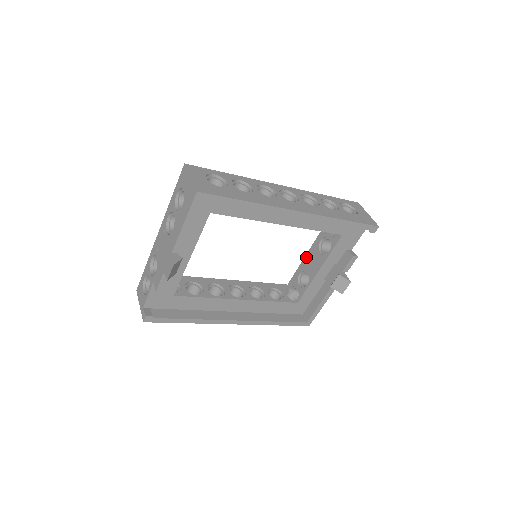
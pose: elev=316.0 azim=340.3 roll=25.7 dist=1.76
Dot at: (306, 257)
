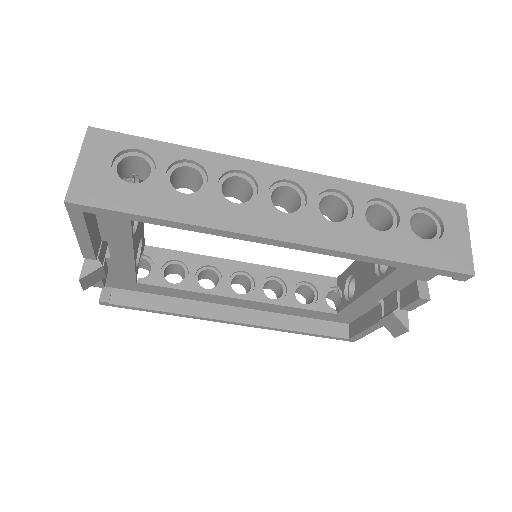
Dot at: occluded
